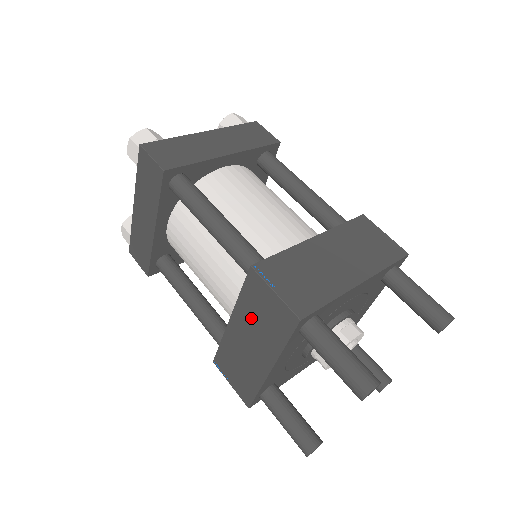
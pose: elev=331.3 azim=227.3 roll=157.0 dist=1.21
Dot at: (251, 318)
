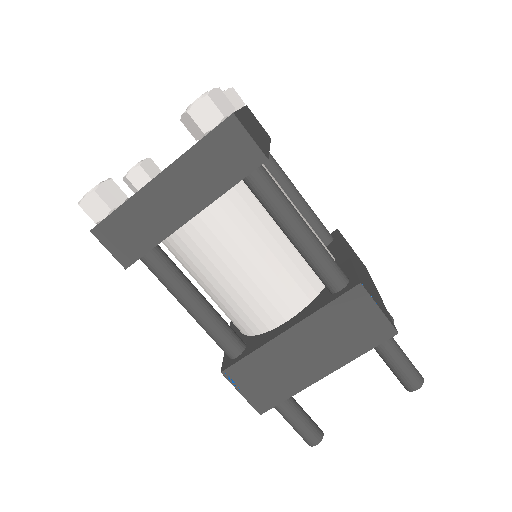
Dot at: (328, 329)
